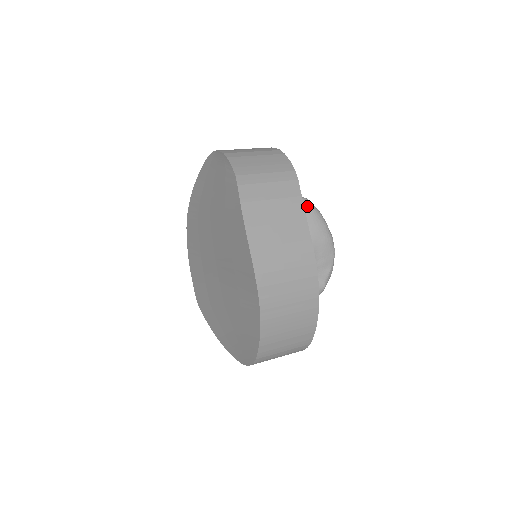
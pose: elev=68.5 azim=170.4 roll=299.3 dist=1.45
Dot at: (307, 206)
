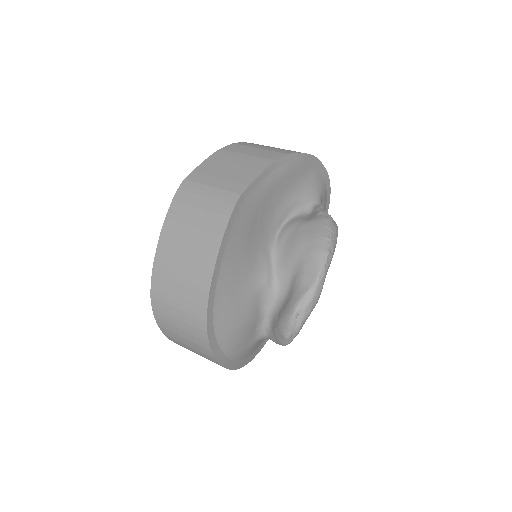
Dot at: (321, 216)
